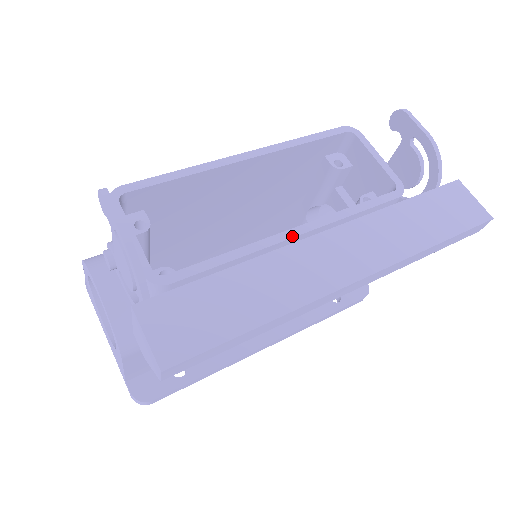
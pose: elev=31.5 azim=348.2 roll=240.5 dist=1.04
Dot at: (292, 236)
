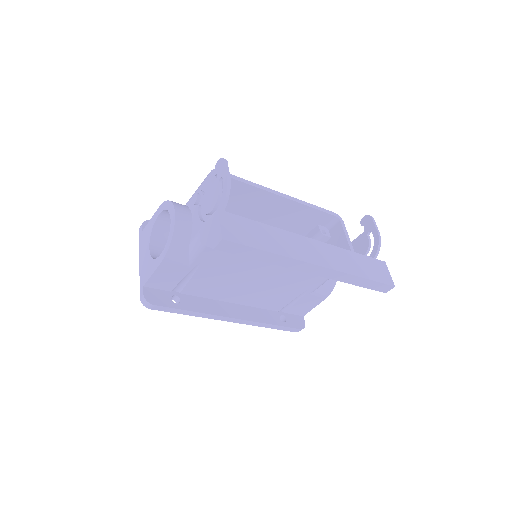
Dot at: occluded
